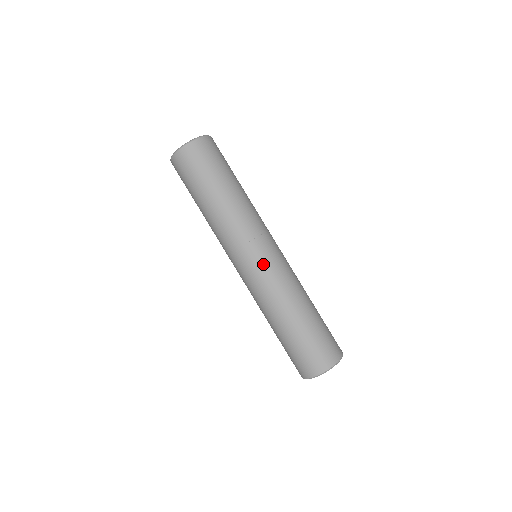
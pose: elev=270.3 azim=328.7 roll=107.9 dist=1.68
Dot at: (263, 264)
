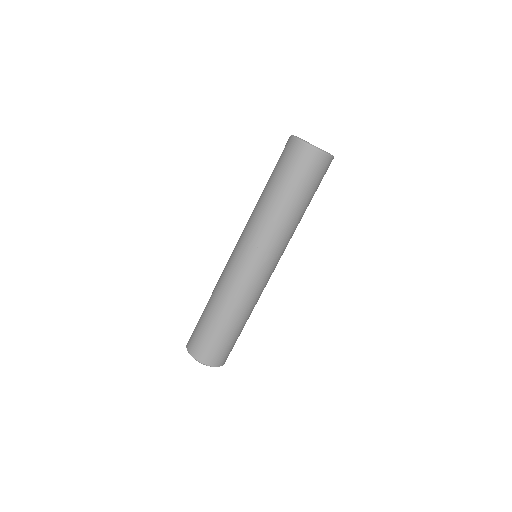
Dot at: (260, 275)
